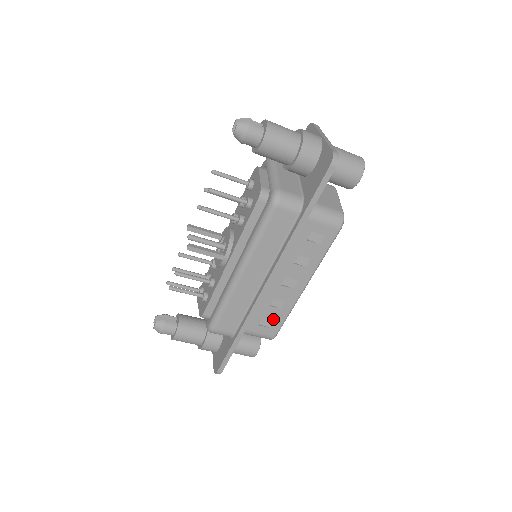
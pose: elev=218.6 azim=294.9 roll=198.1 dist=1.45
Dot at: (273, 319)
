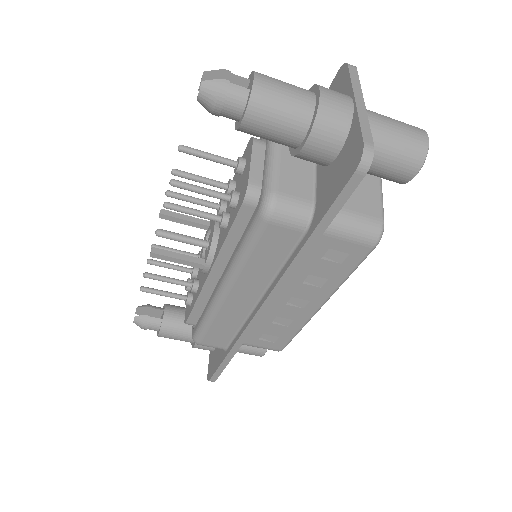
Dot at: (278, 335)
